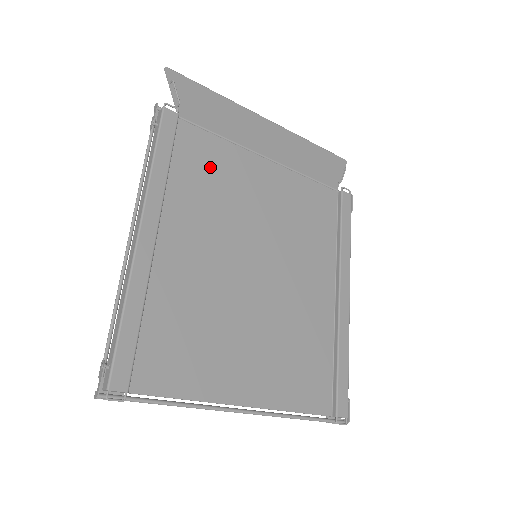
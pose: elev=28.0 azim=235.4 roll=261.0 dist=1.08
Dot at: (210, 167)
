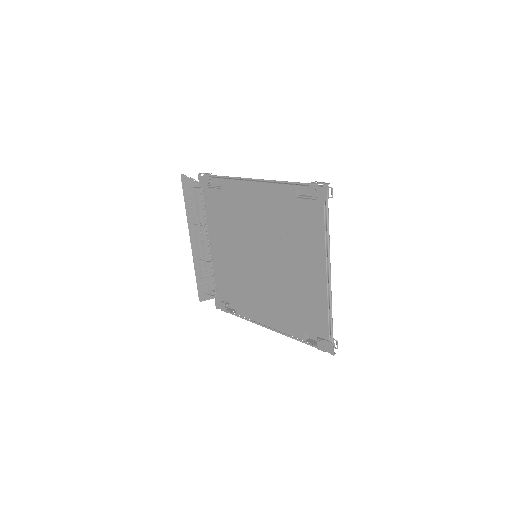
Dot at: occluded
